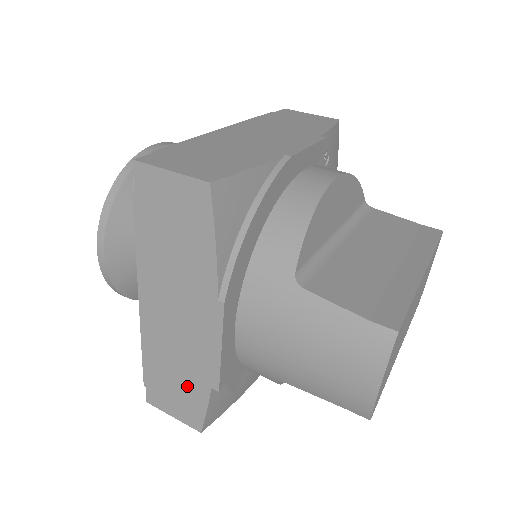
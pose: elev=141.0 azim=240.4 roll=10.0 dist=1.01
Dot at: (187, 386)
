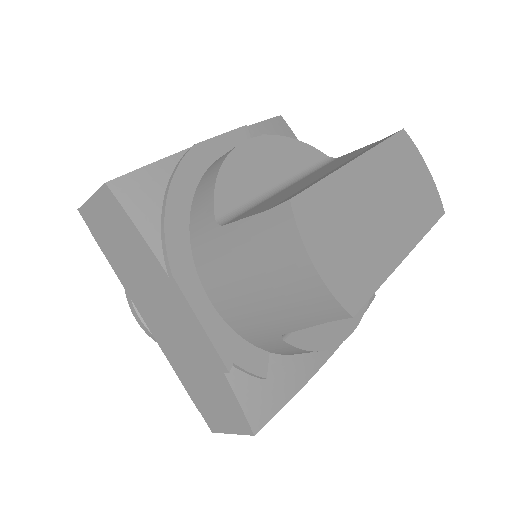
Dot at: (214, 387)
